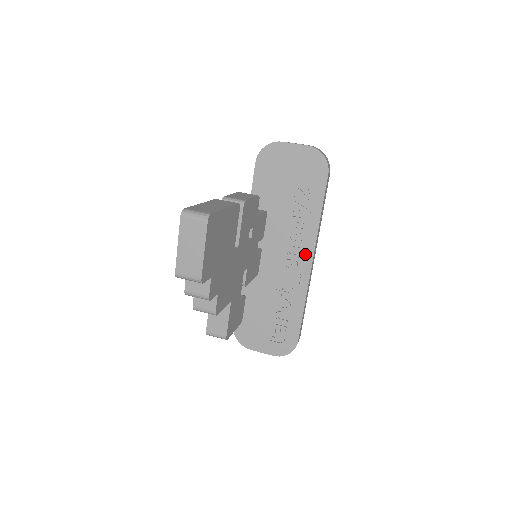
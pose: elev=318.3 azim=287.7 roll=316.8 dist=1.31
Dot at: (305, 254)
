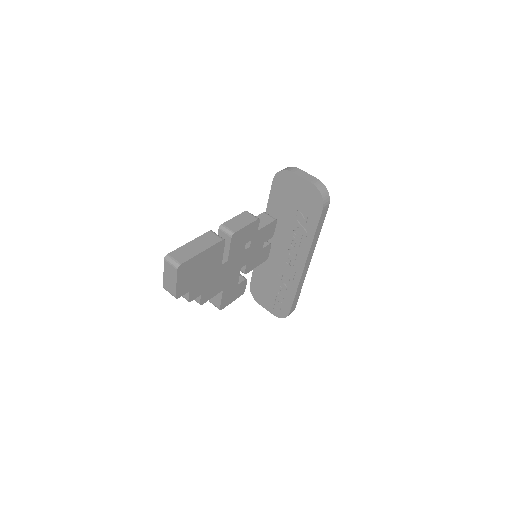
Dot at: (300, 259)
